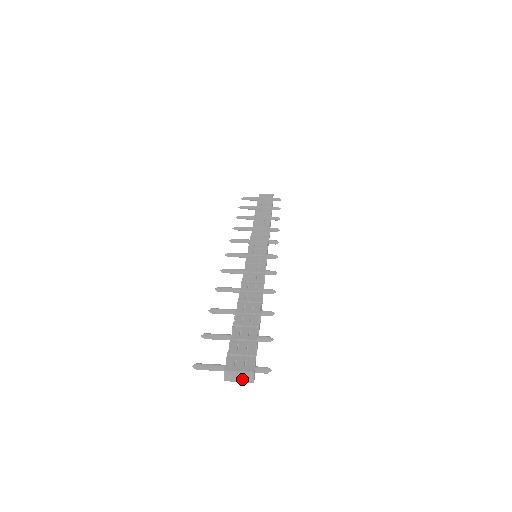
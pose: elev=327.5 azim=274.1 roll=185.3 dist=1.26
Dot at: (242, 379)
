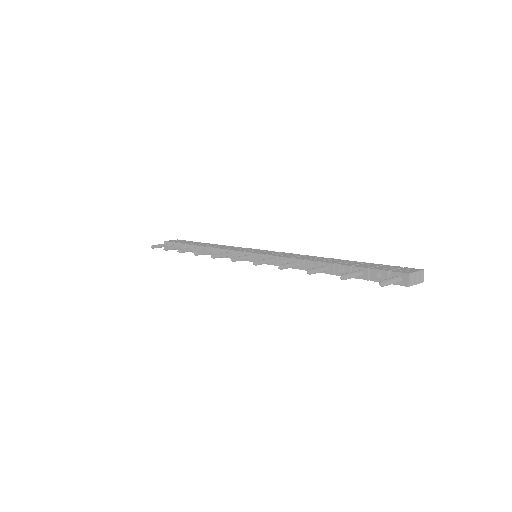
Dot at: (418, 280)
